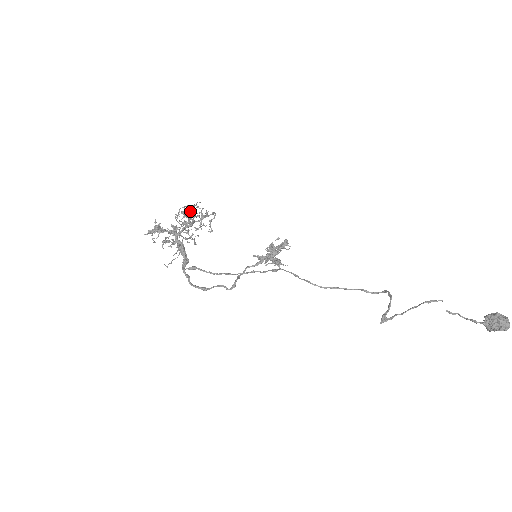
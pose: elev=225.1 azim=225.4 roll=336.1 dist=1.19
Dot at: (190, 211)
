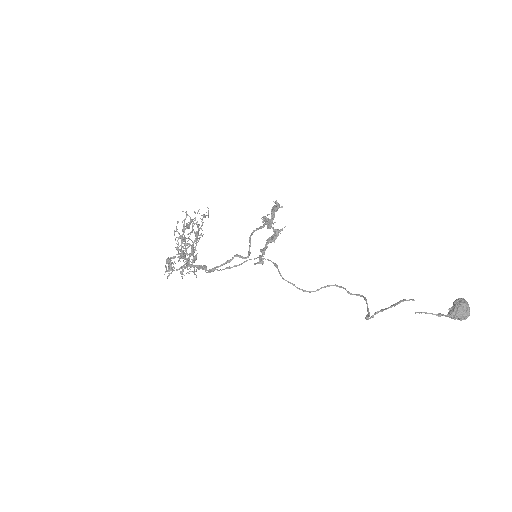
Dot at: (184, 238)
